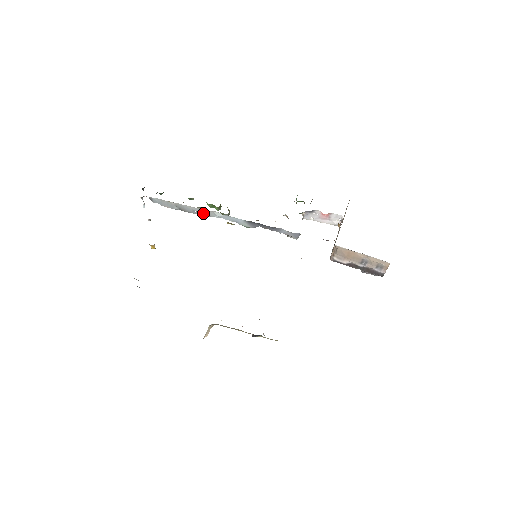
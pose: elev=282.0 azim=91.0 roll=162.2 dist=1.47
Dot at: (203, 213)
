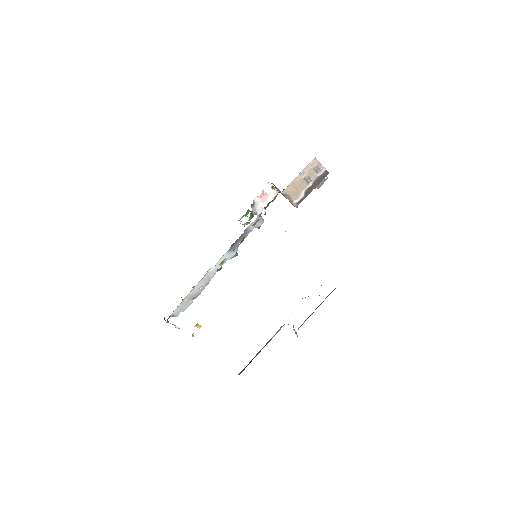
Dot at: (206, 282)
